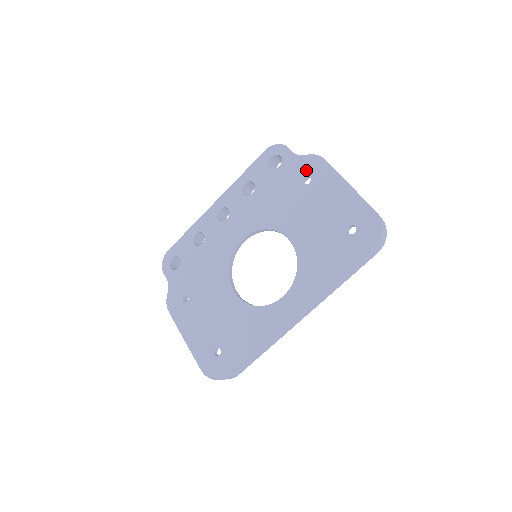
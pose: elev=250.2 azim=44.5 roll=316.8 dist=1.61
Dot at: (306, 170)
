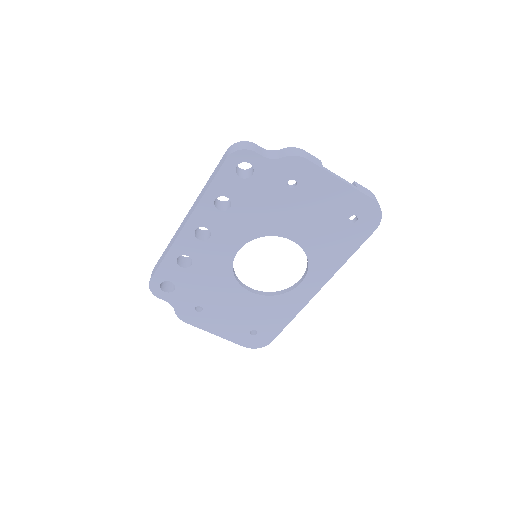
Dot at: (288, 174)
